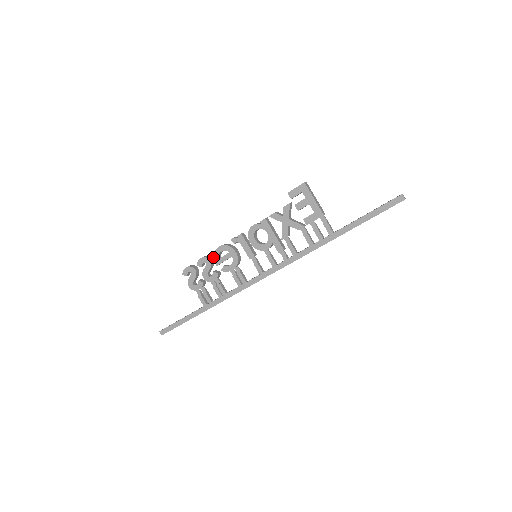
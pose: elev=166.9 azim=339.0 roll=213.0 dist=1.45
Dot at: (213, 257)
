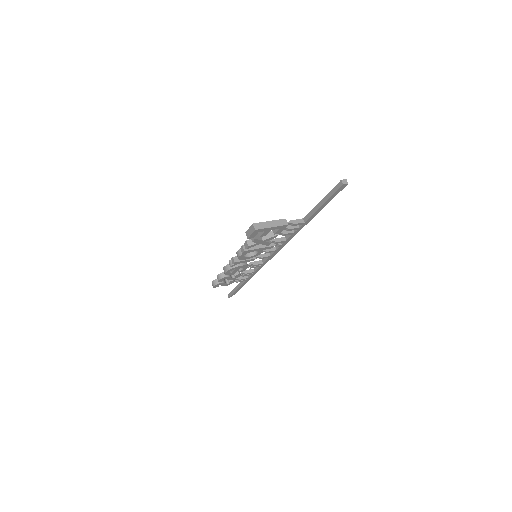
Dot at: (227, 276)
